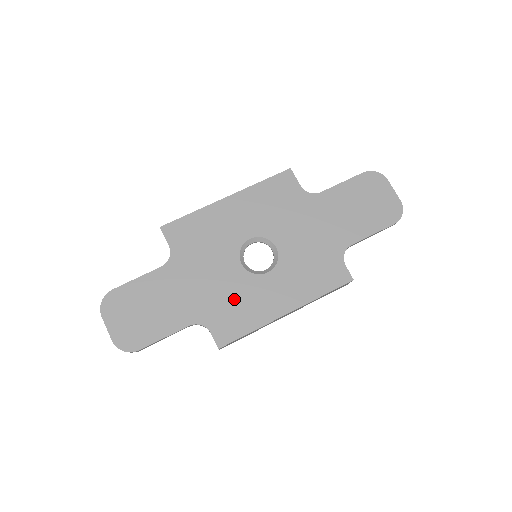
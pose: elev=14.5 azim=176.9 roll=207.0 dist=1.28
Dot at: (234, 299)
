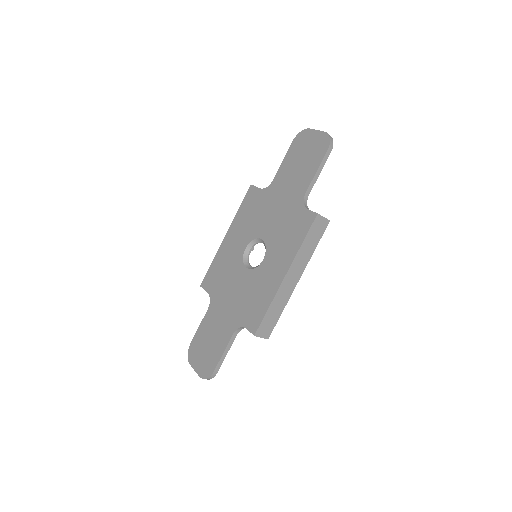
Dot at: (251, 294)
